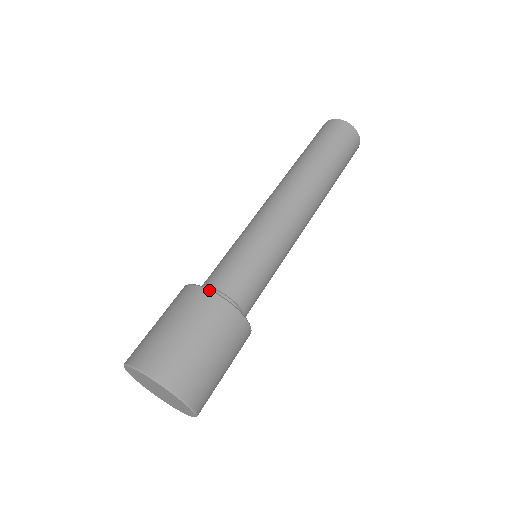
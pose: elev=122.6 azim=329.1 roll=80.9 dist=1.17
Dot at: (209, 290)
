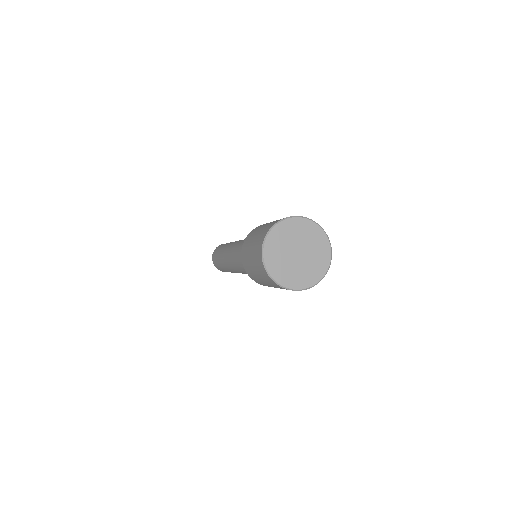
Dot at: occluded
